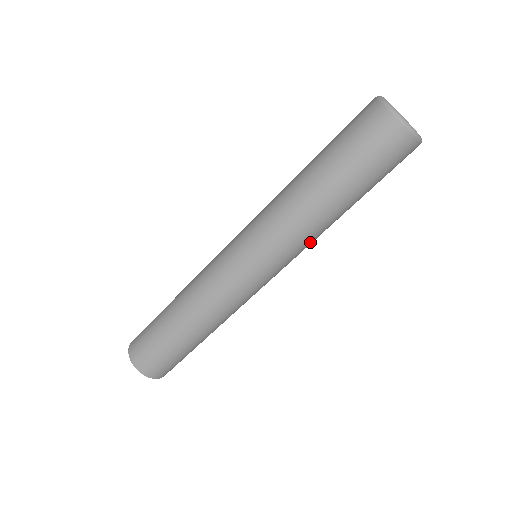
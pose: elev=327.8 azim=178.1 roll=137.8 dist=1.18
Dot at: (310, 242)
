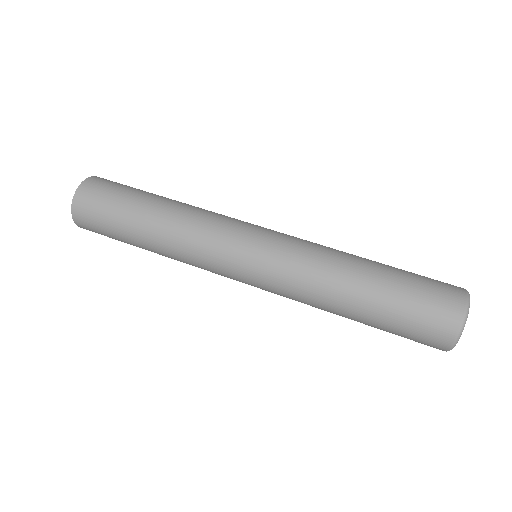
Dot at: occluded
